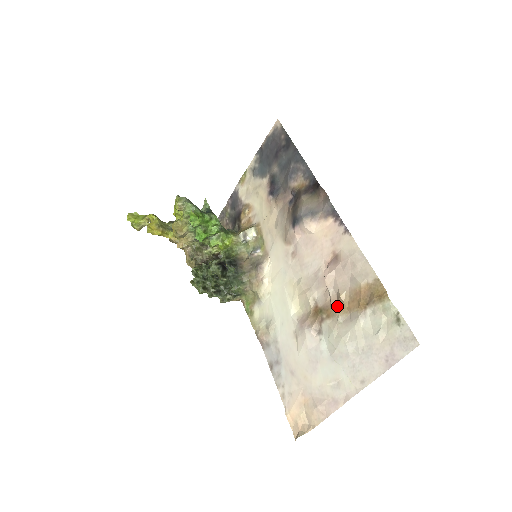
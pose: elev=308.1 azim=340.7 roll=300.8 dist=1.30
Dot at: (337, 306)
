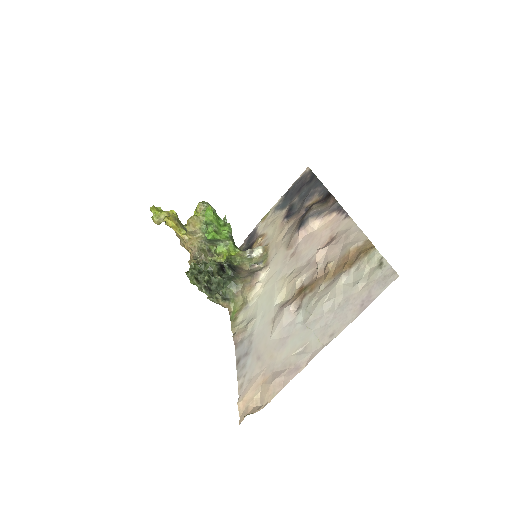
Dot at: (322, 277)
